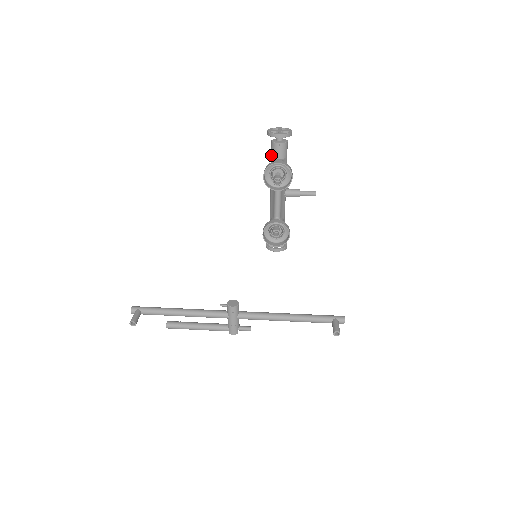
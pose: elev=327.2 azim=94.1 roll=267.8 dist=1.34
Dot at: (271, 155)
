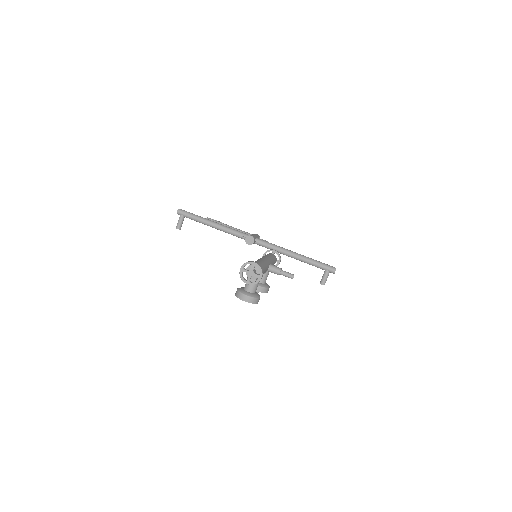
Dot at: occluded
